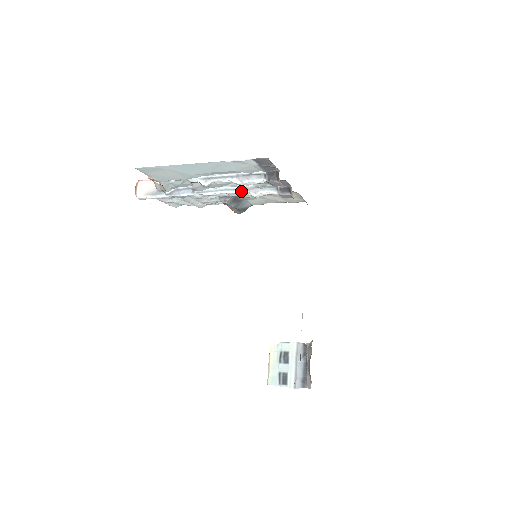
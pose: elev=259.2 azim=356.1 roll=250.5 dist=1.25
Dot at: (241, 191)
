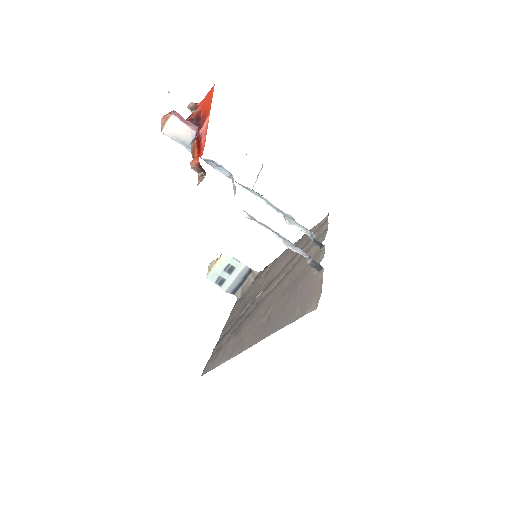
Dot at: (278, 211)
